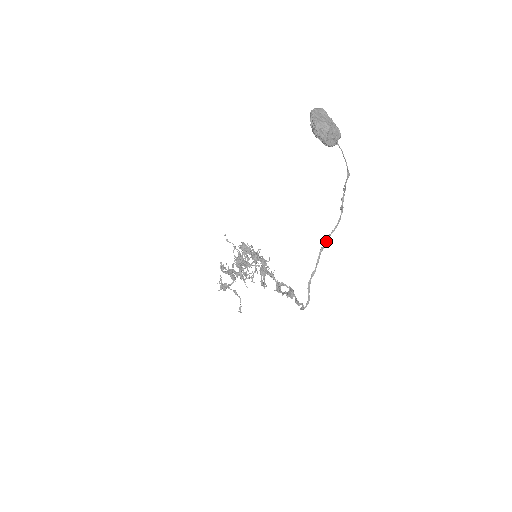
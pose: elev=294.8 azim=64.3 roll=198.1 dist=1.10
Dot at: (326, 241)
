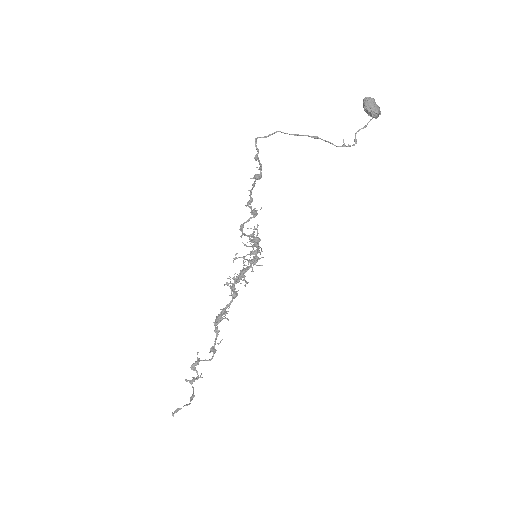
Dot at: (315, 137)
